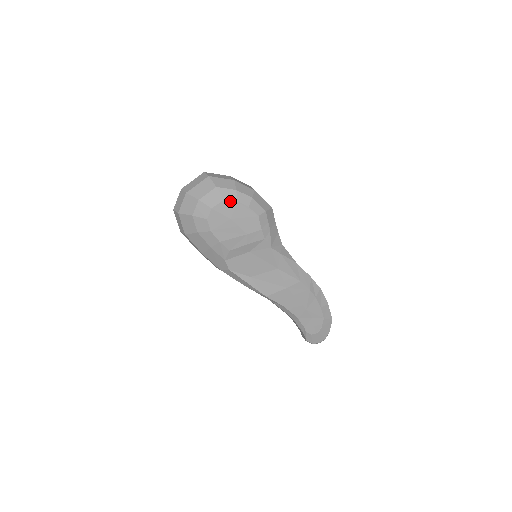
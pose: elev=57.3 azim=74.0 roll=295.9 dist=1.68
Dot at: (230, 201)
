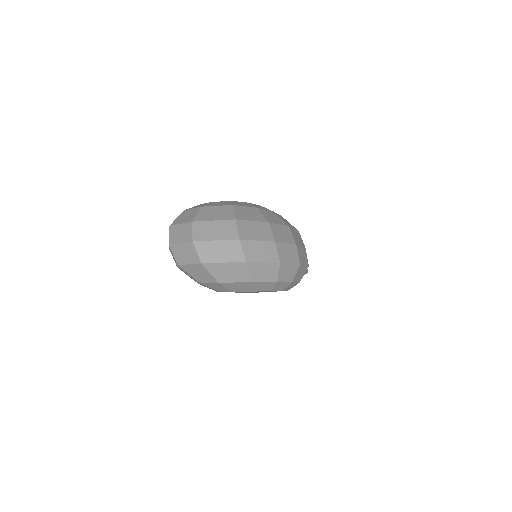
Dot at: (262, 291)
